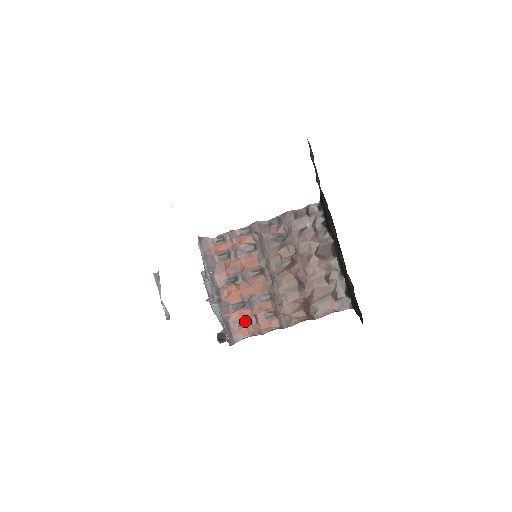
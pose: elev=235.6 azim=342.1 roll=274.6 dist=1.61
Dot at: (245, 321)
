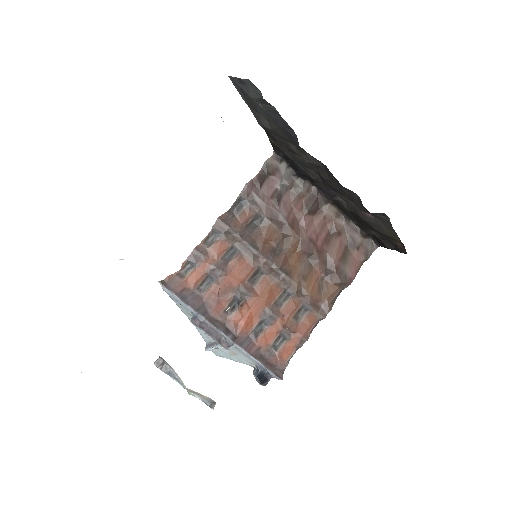
Dot at: (278, 340)
